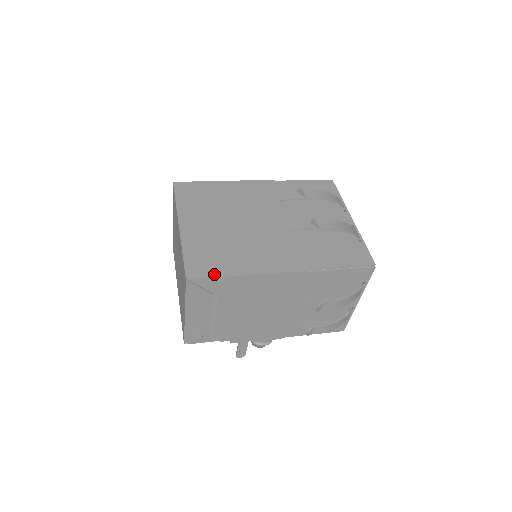
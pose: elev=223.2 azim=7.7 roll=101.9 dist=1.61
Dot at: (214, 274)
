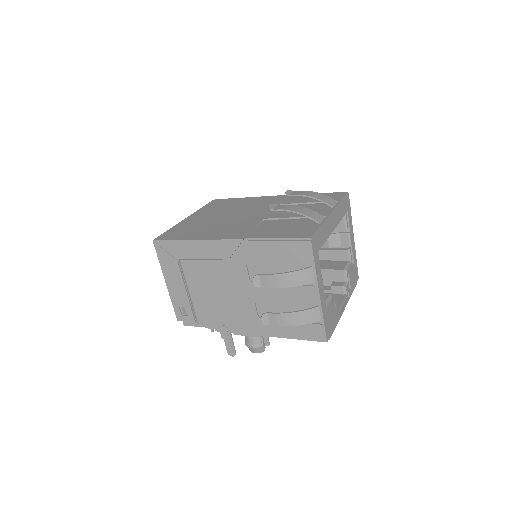
Dot at: (173, 238)
